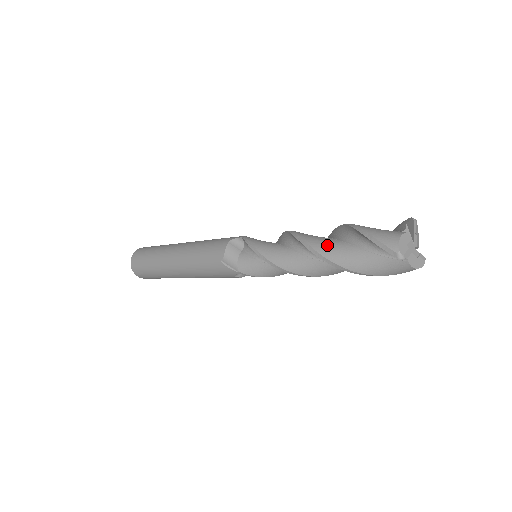
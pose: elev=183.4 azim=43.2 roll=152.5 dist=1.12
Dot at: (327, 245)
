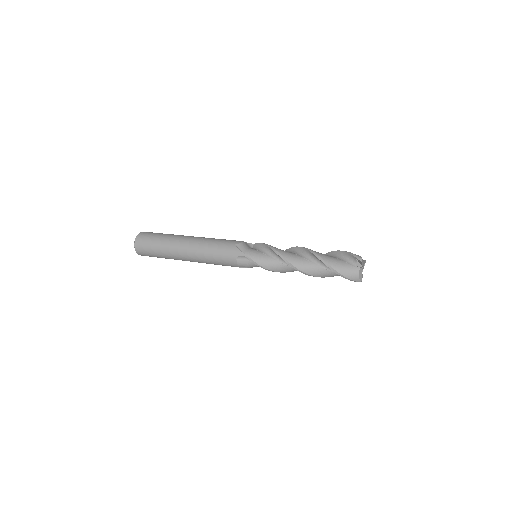
Dot at: (316, 272)
